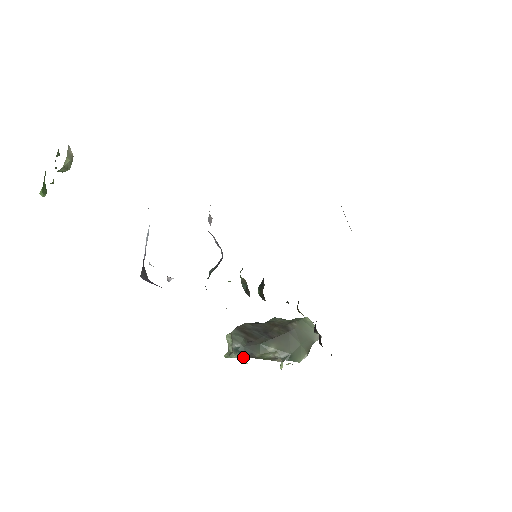
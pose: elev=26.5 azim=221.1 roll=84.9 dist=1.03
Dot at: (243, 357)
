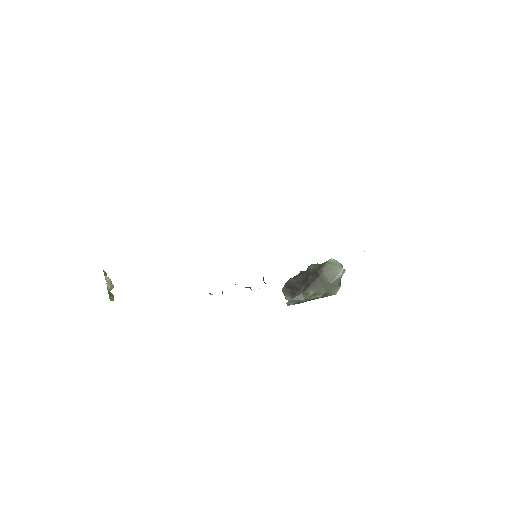
Dot at: occluded
